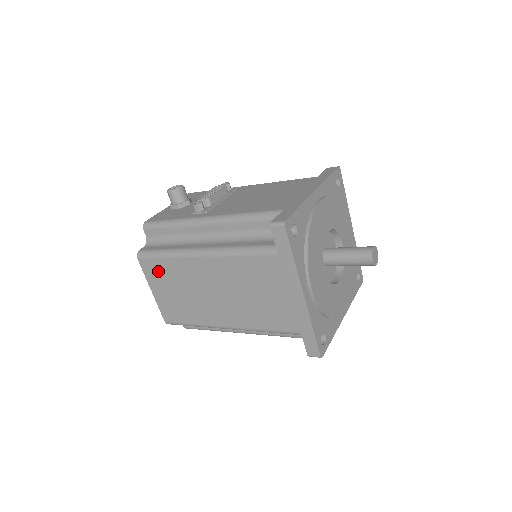
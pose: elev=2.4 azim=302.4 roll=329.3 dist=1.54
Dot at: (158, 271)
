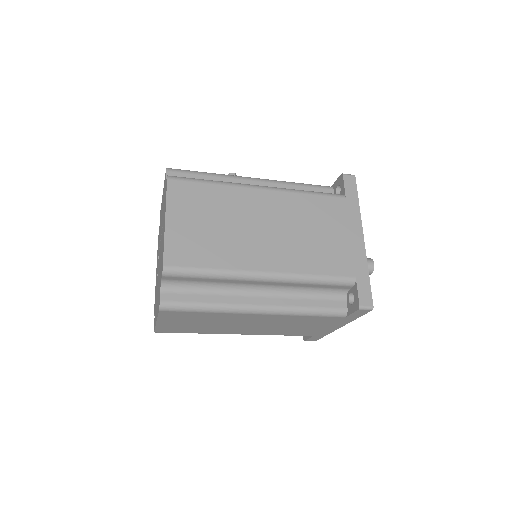
Dot at: (193, 196)
